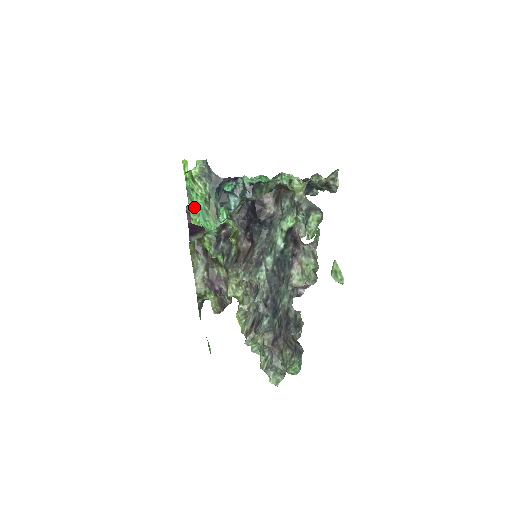
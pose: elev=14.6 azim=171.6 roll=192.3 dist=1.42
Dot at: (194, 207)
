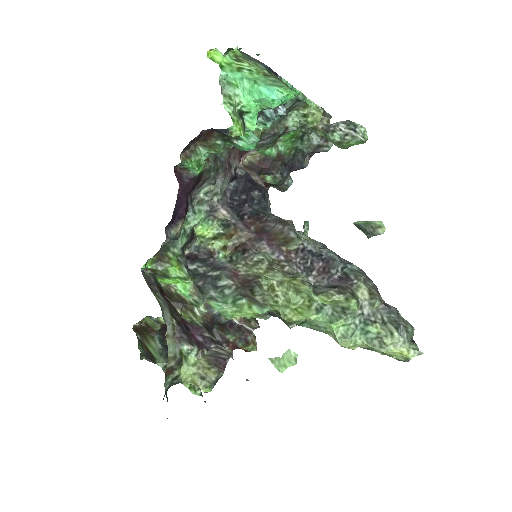
Dot at: (234, 103)
